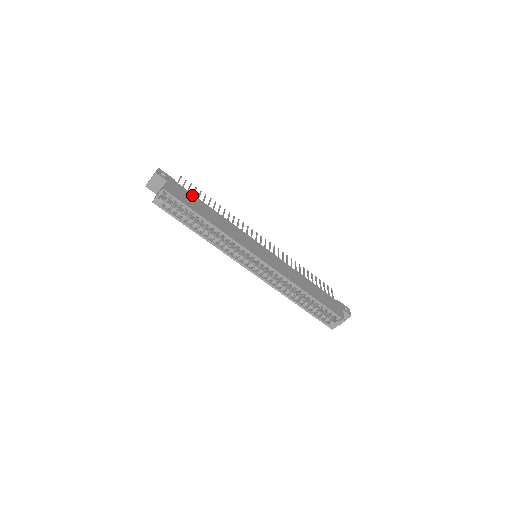
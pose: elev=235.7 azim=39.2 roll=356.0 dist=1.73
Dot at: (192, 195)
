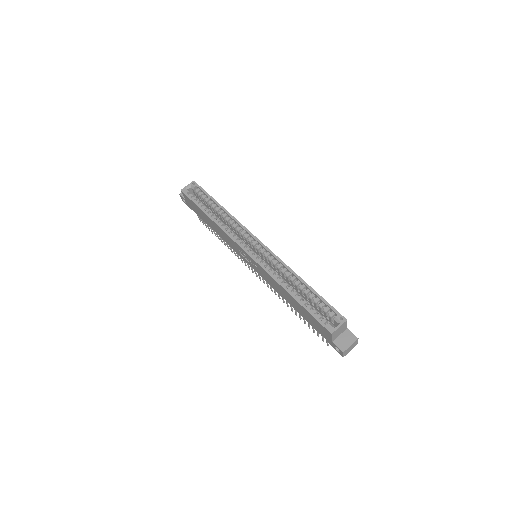
Dot at: occluded
